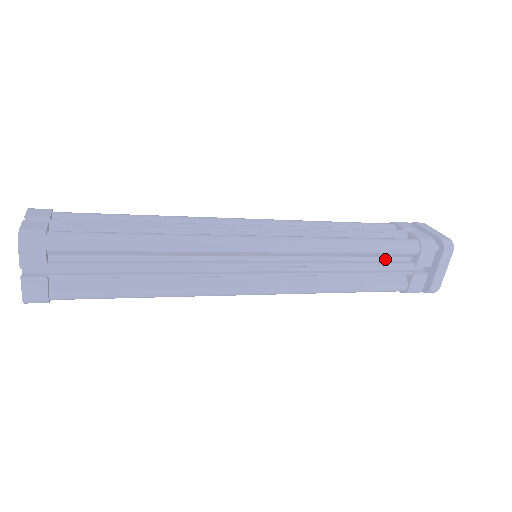
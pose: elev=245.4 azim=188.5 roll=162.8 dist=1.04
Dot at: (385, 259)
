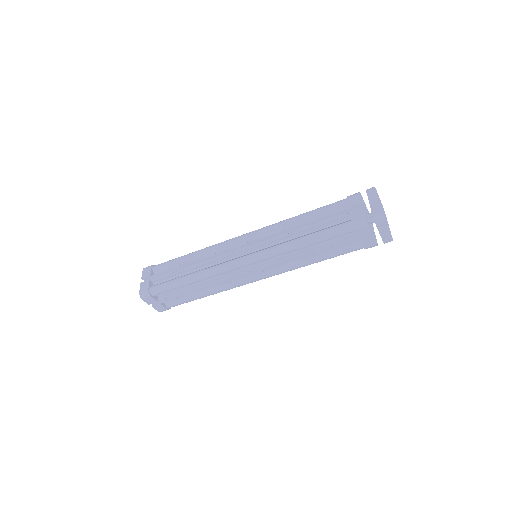
Dot at: (335, 238)
